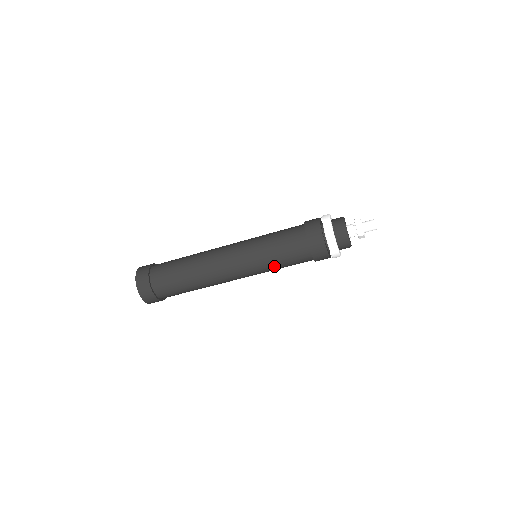
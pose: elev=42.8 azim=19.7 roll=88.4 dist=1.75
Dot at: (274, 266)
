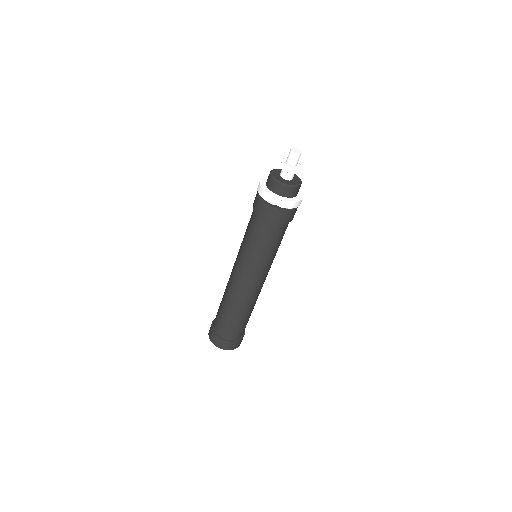
Dot at: (260, 253)
